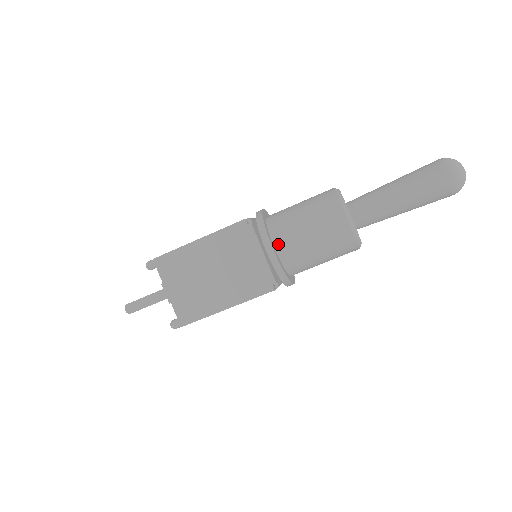
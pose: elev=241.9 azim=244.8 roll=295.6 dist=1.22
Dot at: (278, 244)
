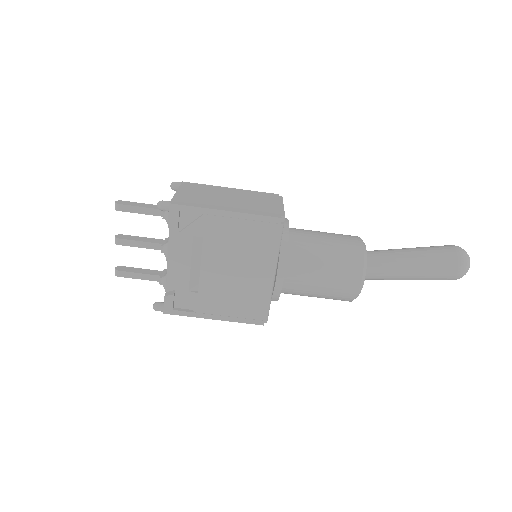
Dot at: (292, 229)
